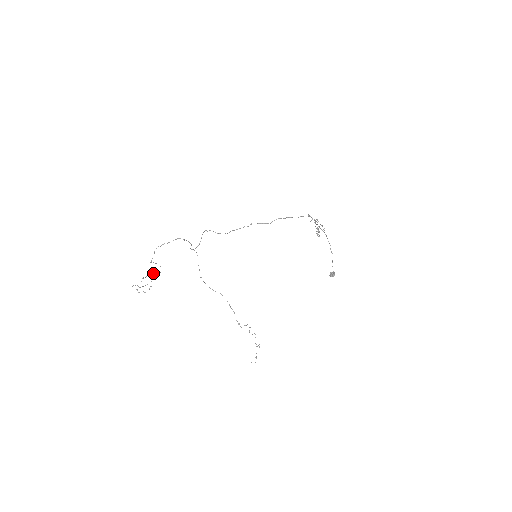
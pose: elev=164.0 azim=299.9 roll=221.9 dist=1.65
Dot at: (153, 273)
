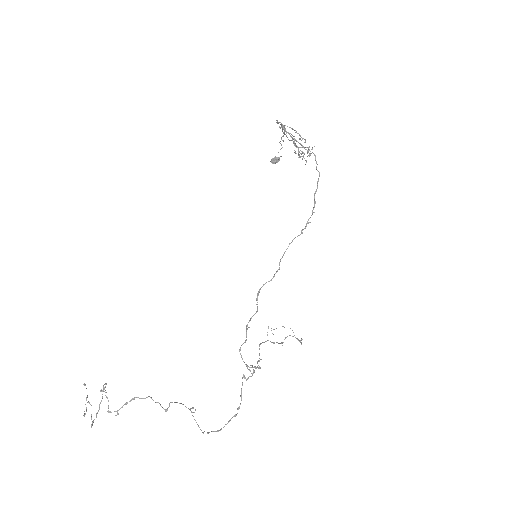
Dot at: (134, 399)
